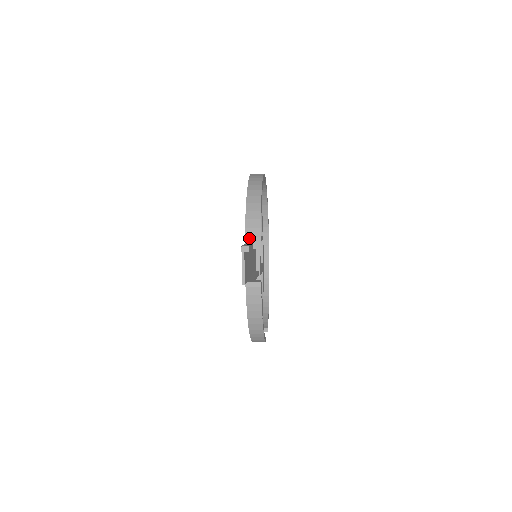
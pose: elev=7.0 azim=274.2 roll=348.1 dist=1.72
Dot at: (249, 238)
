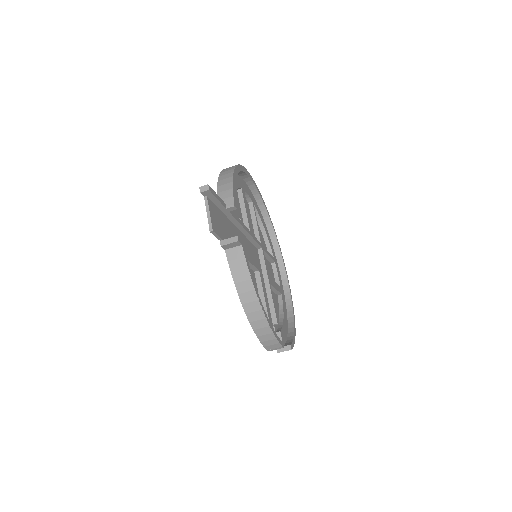
Dot at: occluded
